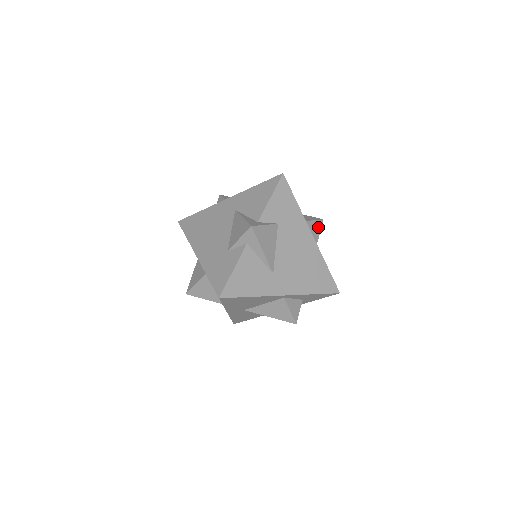
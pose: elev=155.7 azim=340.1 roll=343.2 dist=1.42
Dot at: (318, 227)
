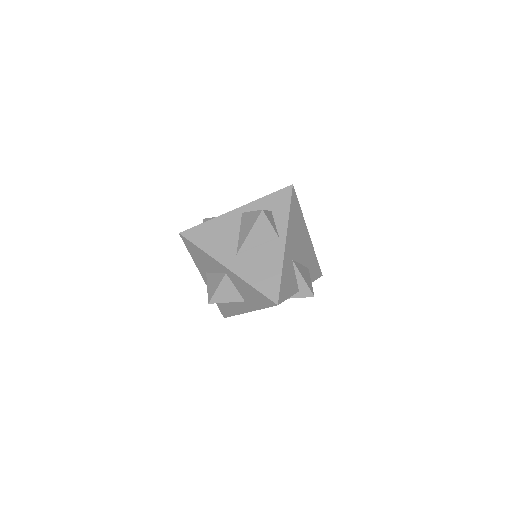
Dot at: occluded
